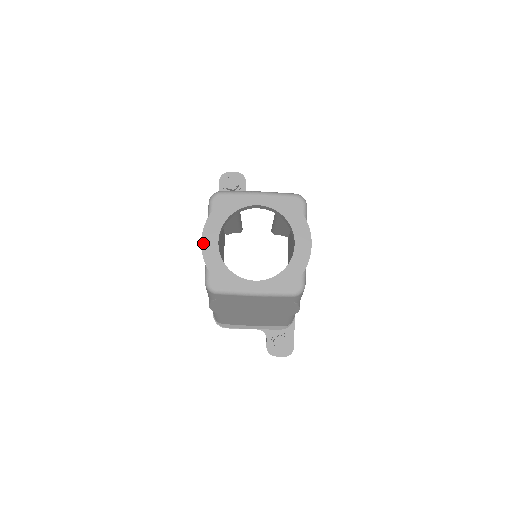
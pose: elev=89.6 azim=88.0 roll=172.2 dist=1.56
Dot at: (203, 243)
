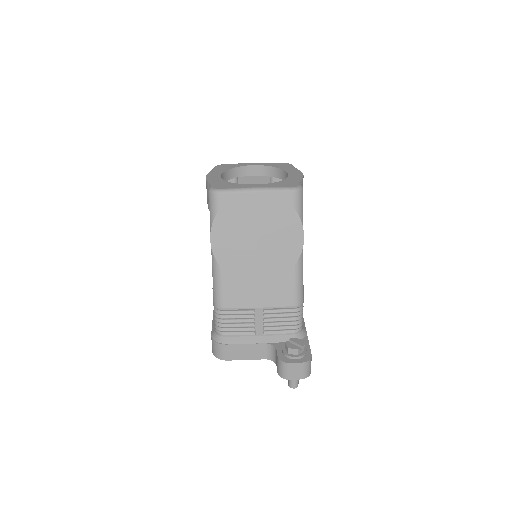
Dot at: (207, 177)
